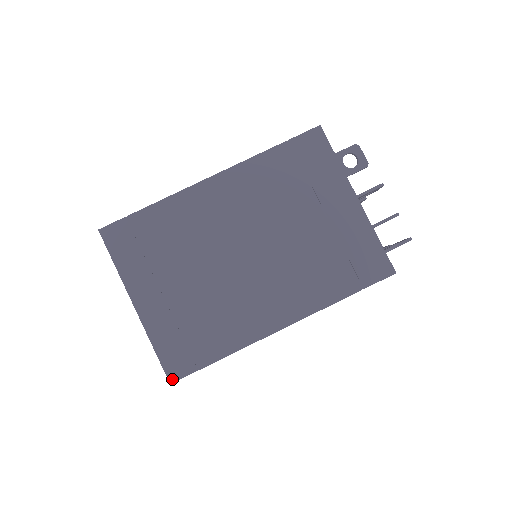
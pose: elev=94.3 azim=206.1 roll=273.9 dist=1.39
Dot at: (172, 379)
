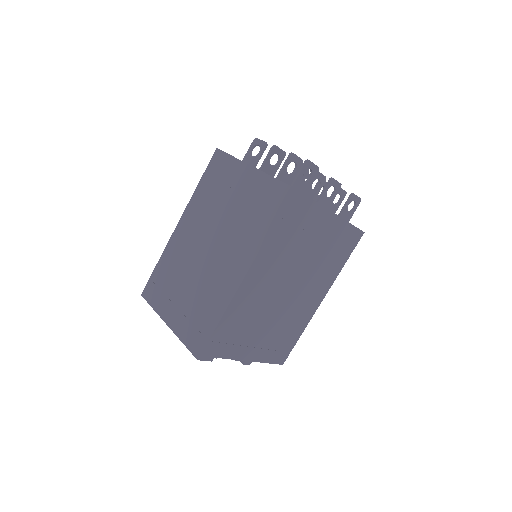
Dot at: (197, 356)
